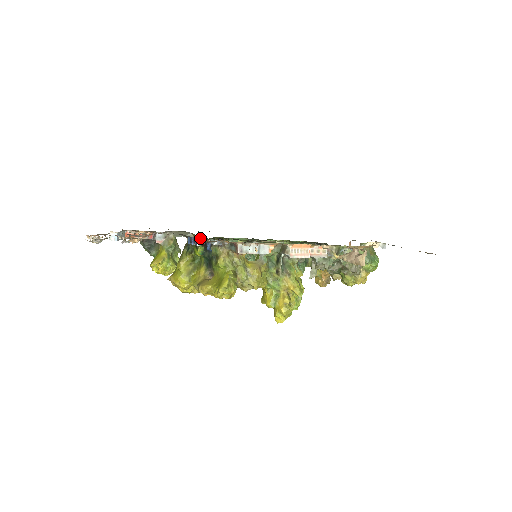
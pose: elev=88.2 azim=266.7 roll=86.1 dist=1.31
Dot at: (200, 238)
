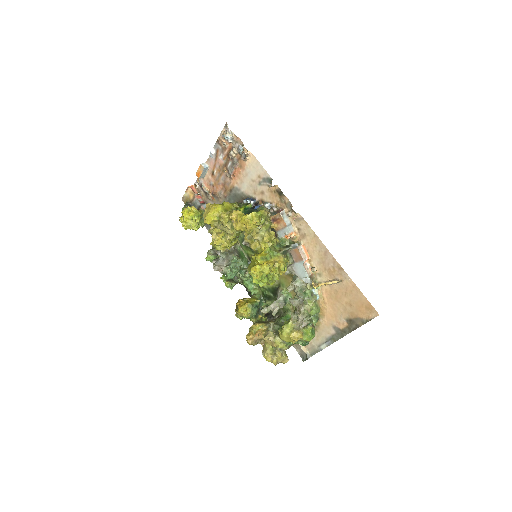
Dot at: (256, 201)
